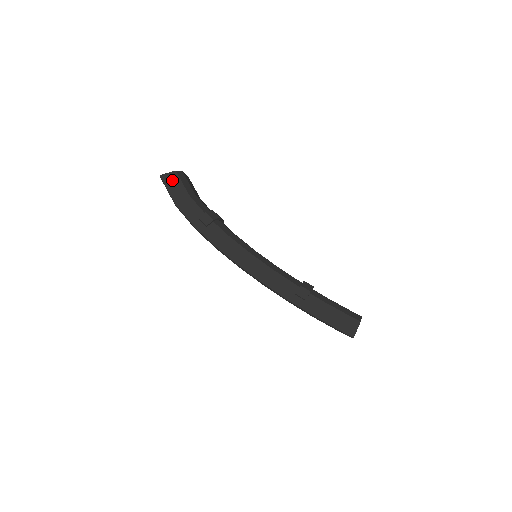
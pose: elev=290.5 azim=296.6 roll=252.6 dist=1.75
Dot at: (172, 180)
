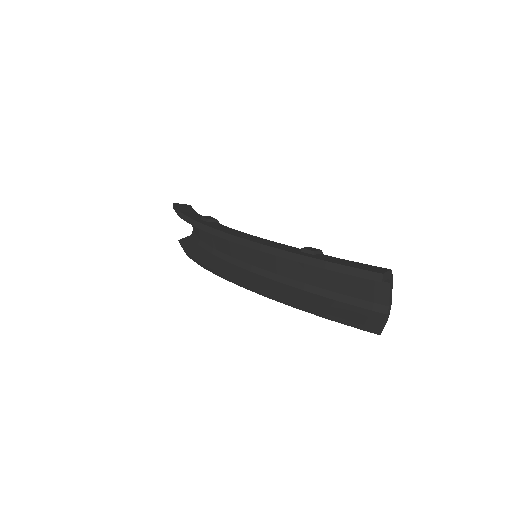
Dot at: (184, 206)
